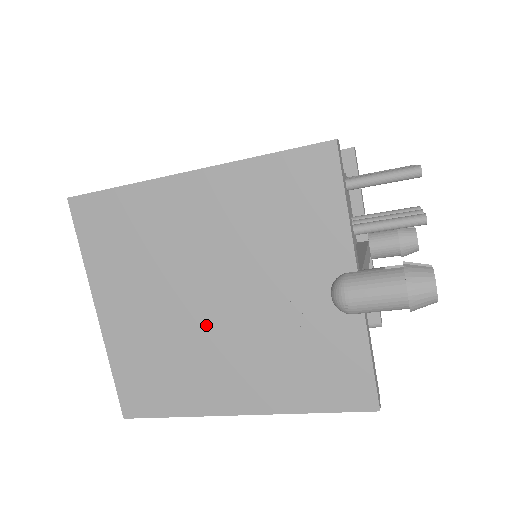
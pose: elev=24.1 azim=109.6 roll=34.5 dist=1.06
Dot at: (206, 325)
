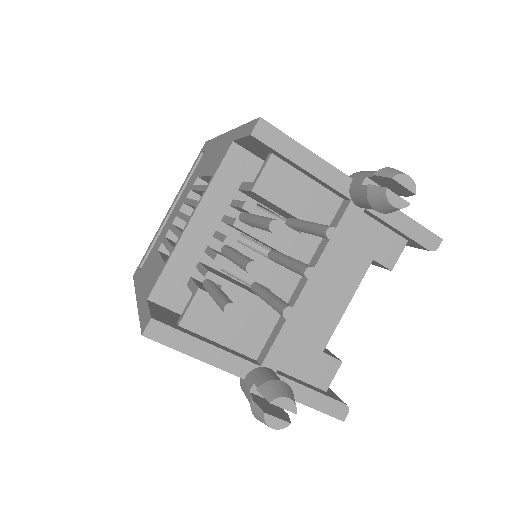
Dot at: occluded
